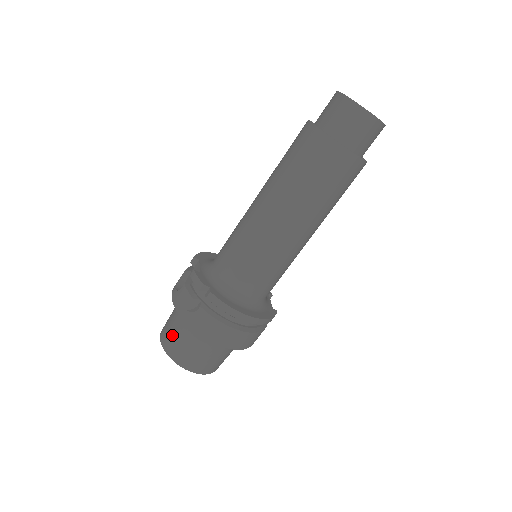
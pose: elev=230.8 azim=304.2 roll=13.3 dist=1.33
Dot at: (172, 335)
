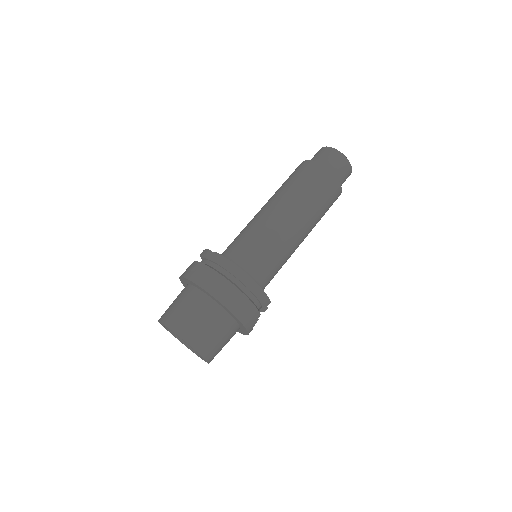
Dot at: (171, 306)
